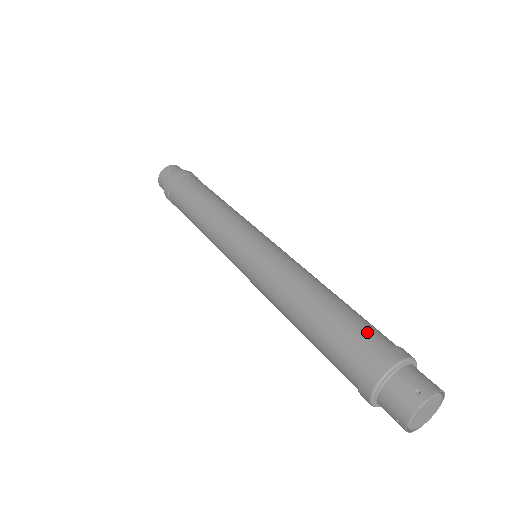
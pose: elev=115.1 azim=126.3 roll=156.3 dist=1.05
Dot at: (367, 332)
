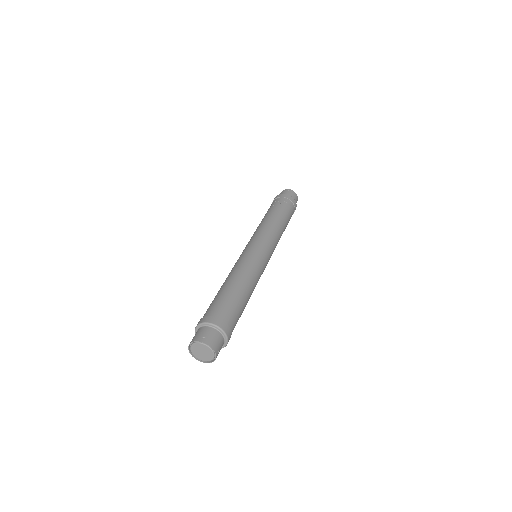
Dot at: (226, 309)
